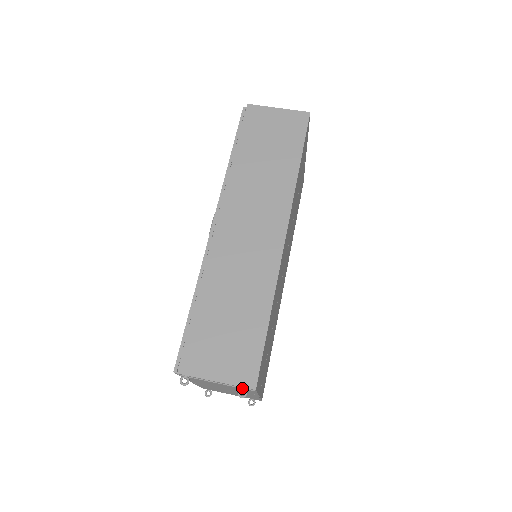
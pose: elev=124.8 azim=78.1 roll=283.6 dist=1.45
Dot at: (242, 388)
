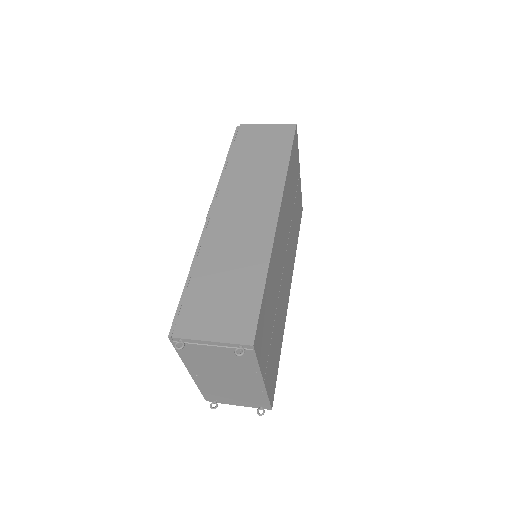
Dot at: (239, 346)
